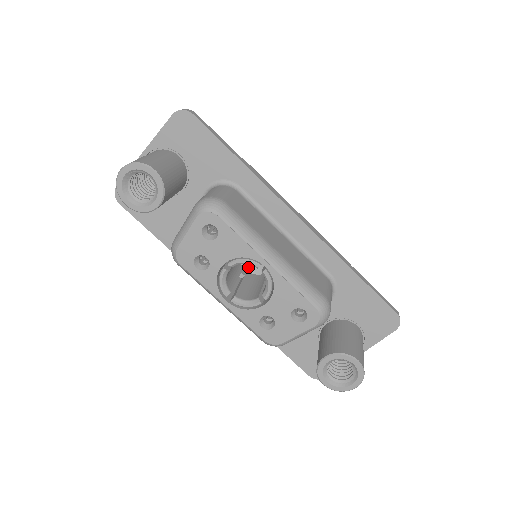
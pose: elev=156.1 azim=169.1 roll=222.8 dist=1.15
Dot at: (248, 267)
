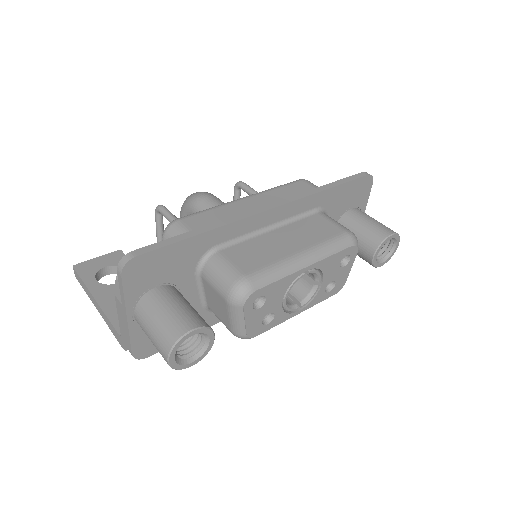
Dot at: occluded
